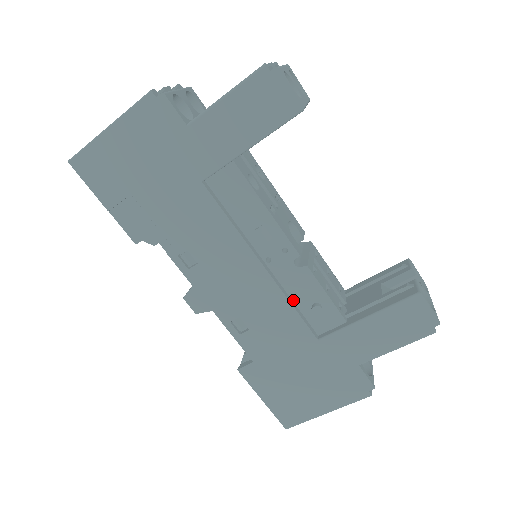
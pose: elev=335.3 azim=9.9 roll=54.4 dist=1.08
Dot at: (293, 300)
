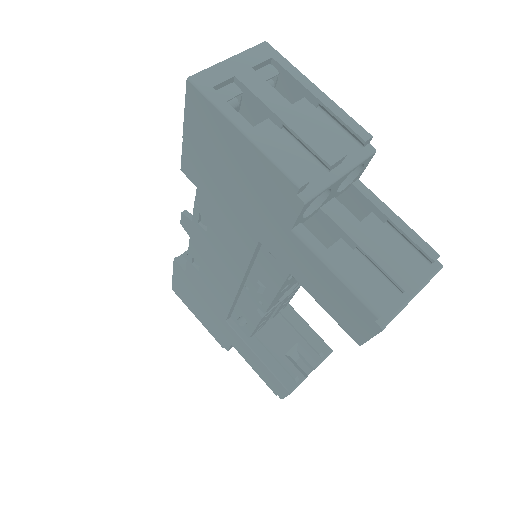
Dot at: (237, 303)
